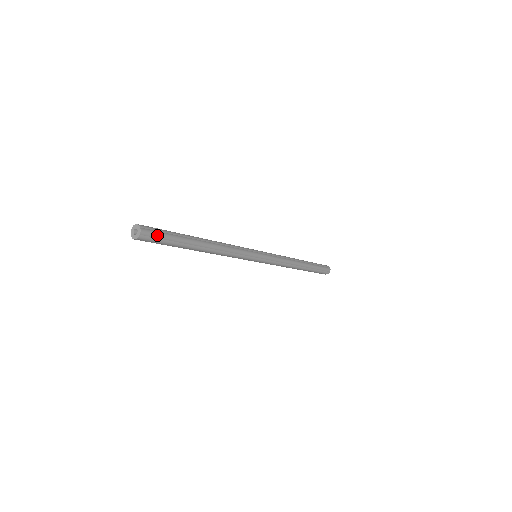
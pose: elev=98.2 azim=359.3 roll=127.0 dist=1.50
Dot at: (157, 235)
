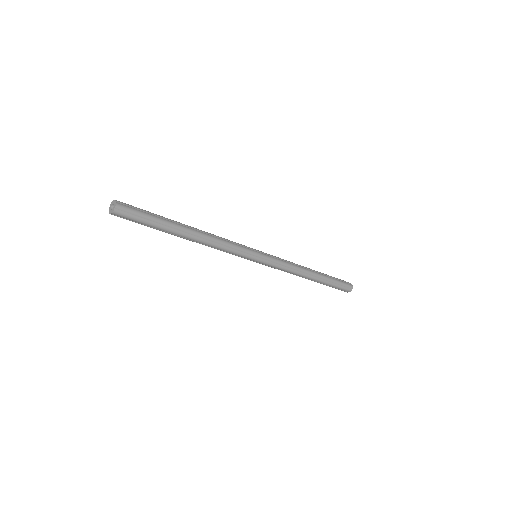
Dot at: (132, 218)
